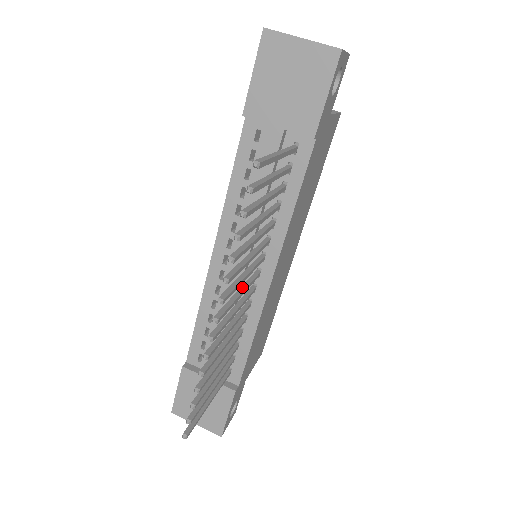
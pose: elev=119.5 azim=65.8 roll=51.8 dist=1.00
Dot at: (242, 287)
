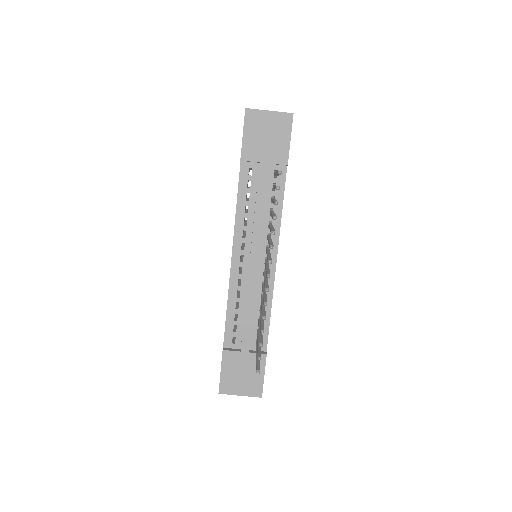
Dot at: (266, 265)
